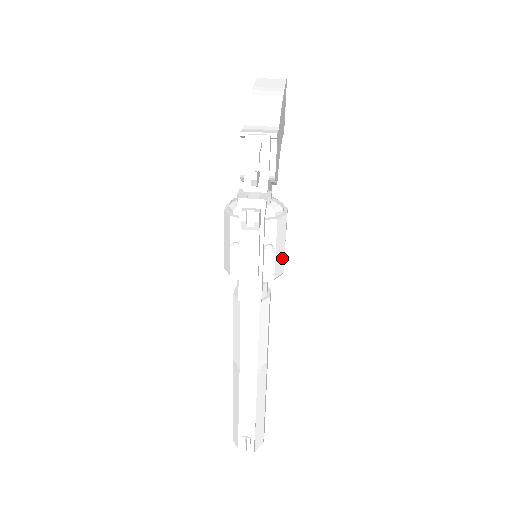
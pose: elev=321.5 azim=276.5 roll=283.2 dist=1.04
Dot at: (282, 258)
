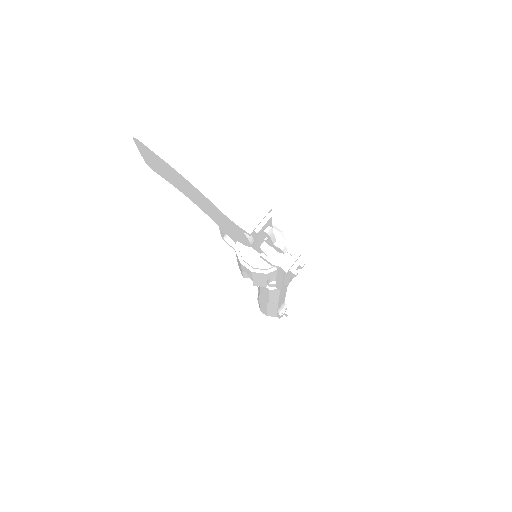
Dot at: occluded
